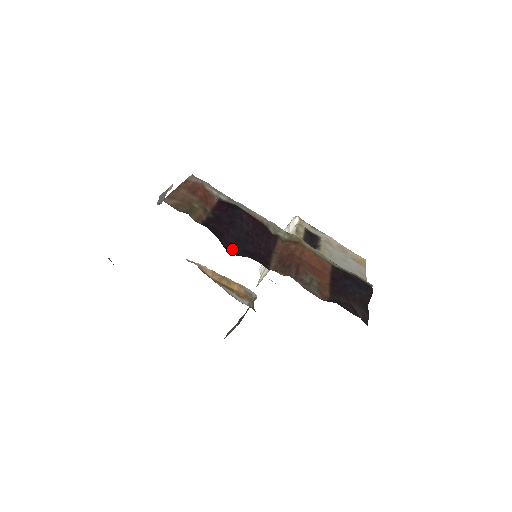
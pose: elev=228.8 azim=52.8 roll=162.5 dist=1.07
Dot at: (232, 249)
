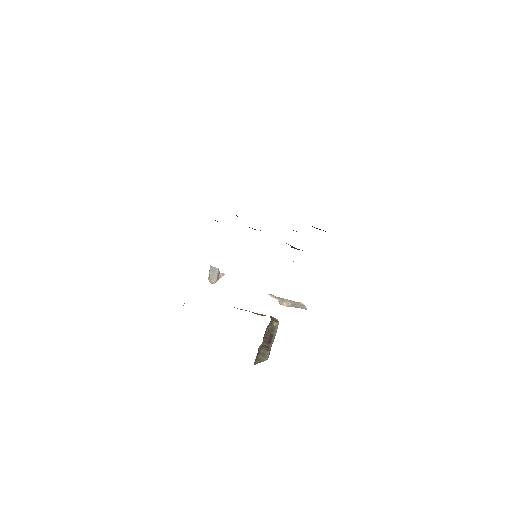
Dot at: occluded
